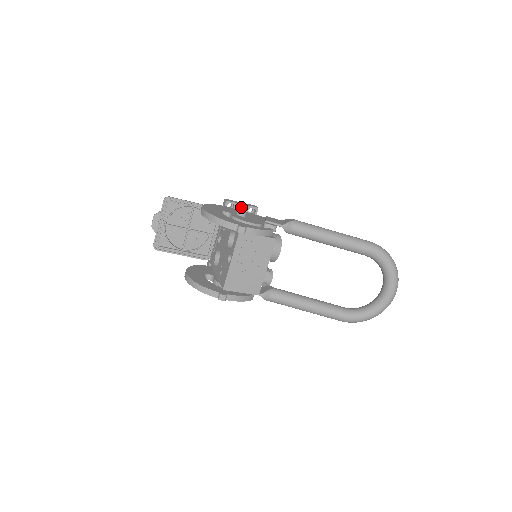
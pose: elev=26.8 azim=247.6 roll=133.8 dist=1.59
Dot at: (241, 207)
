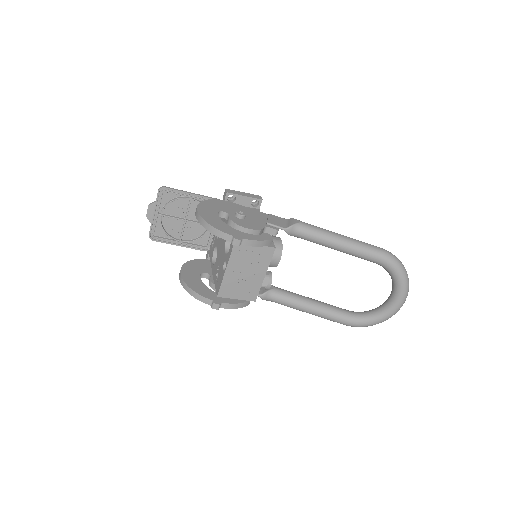
Dot at: (243, 199)
